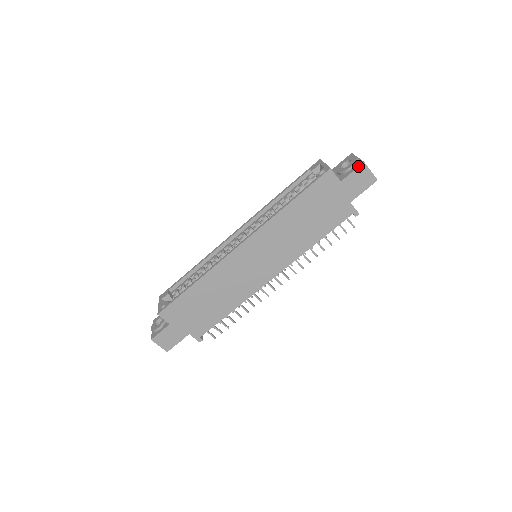
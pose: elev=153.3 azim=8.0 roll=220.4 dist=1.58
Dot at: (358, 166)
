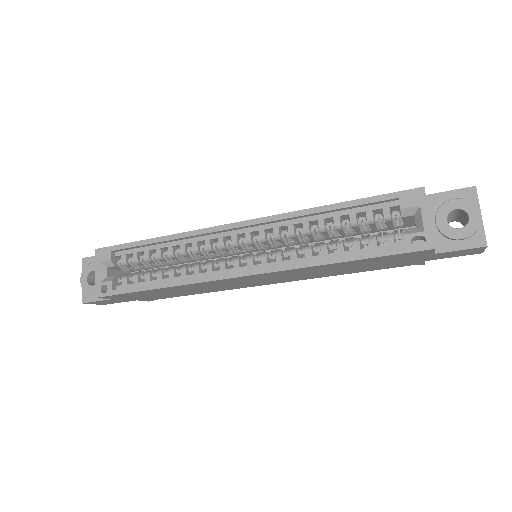
Dot at: (474, 247)
